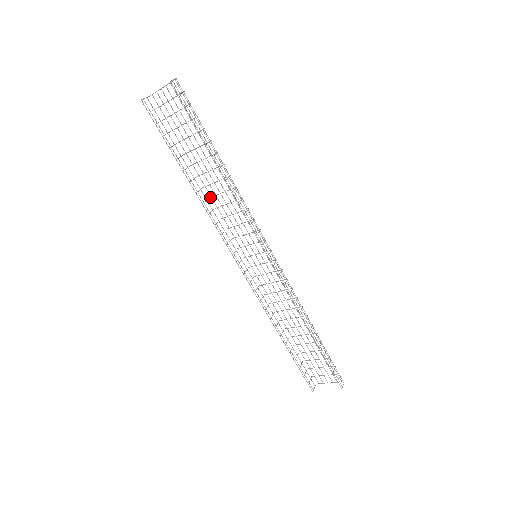
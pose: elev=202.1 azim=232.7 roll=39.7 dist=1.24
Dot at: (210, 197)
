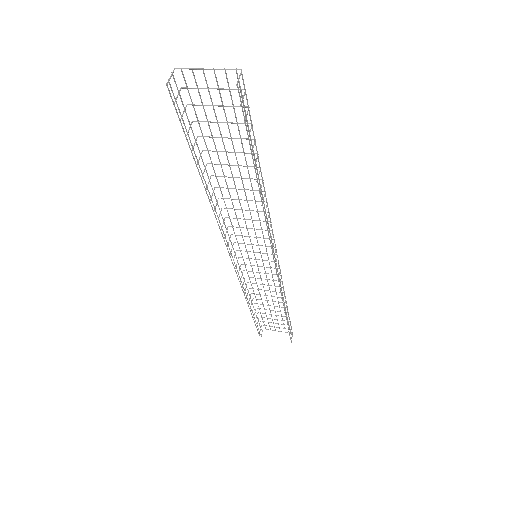
Dot at: (222, 198)
